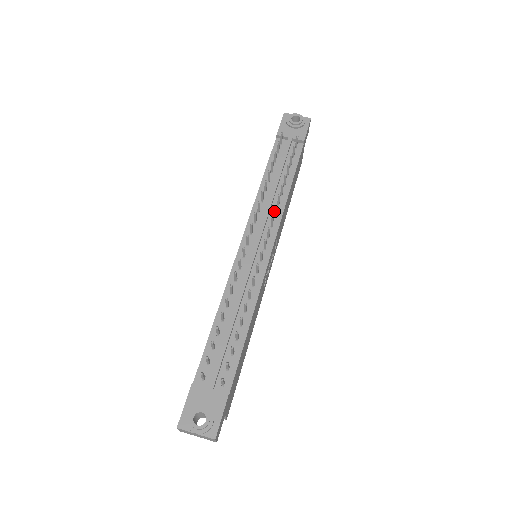
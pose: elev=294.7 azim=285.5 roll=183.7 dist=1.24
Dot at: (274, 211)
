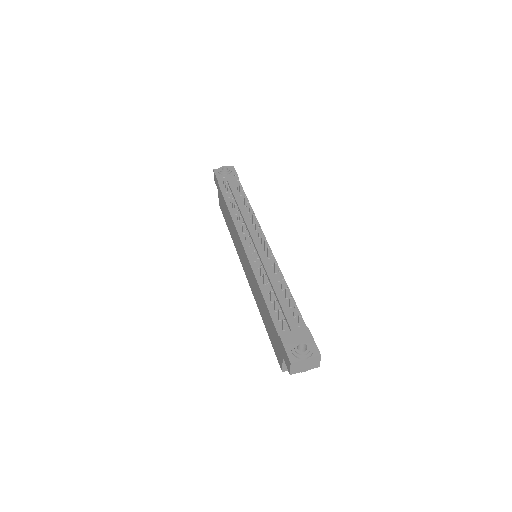
Dot at: (252, 220)
